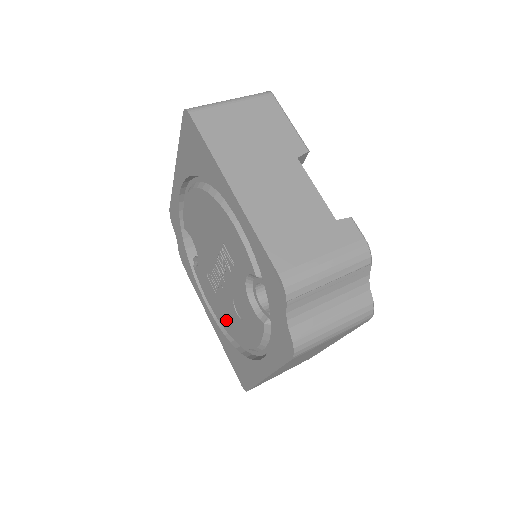
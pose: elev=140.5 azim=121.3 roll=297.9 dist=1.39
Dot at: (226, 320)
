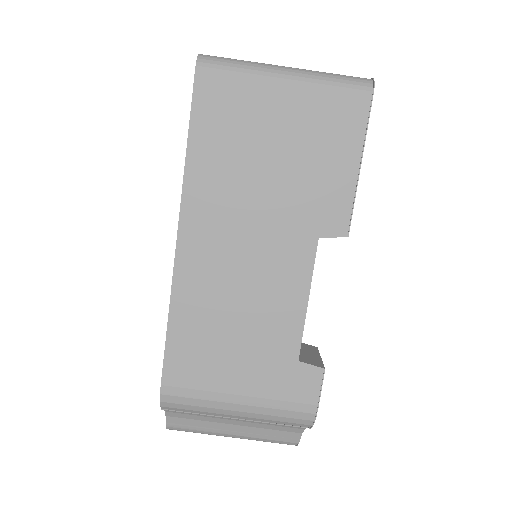
Dot at: occluded
